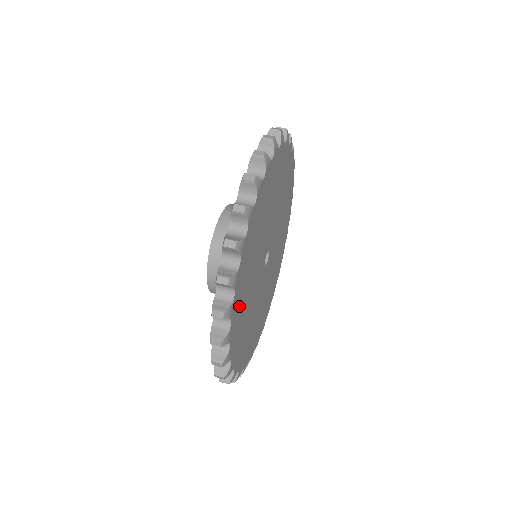
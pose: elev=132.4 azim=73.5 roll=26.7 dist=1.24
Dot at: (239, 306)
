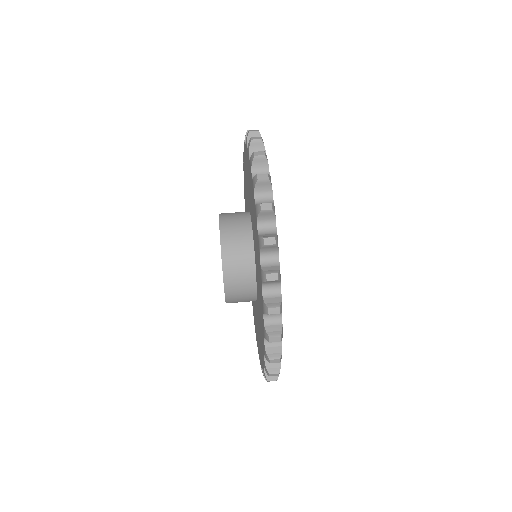
Dot at: occluded
